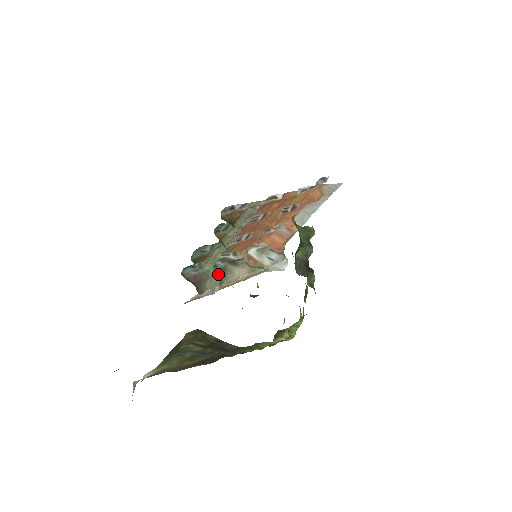
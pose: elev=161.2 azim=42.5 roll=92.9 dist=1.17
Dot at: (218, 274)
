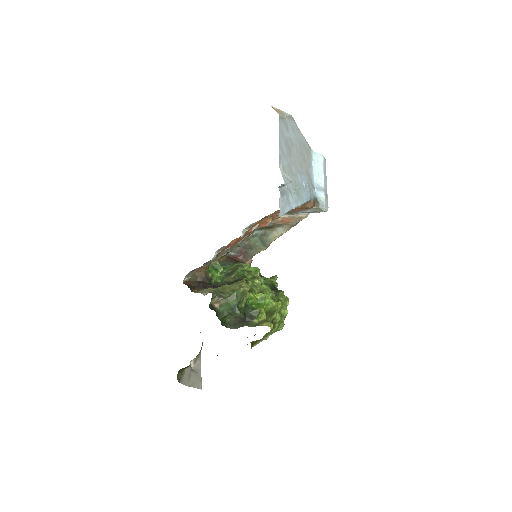
Dot at: (259, 241)
